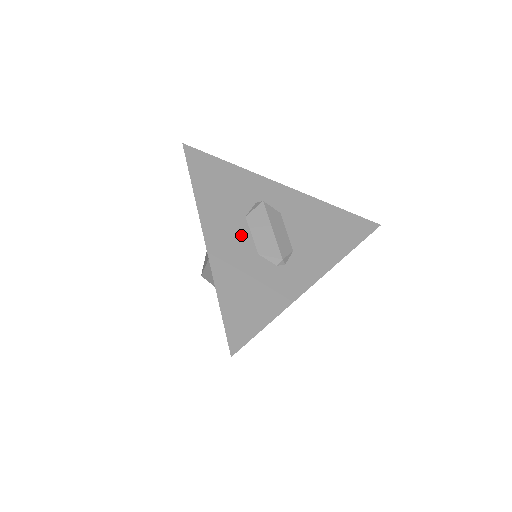
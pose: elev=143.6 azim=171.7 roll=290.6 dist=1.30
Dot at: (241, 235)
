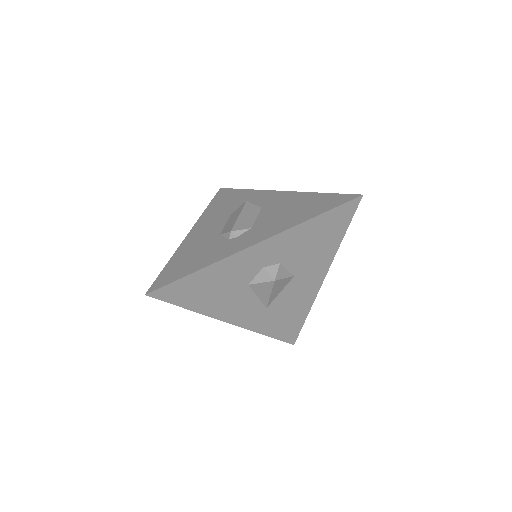
Dot at: (217, 226)
